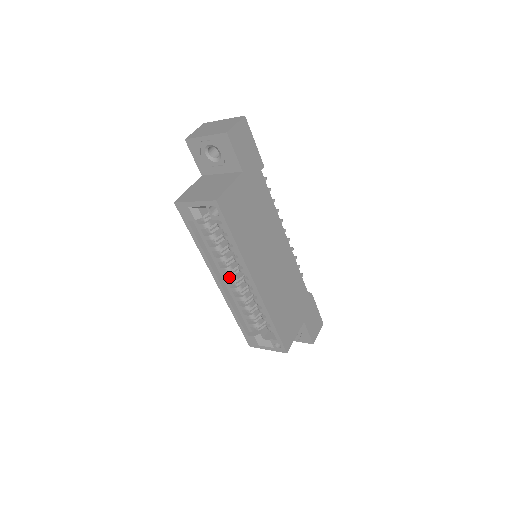
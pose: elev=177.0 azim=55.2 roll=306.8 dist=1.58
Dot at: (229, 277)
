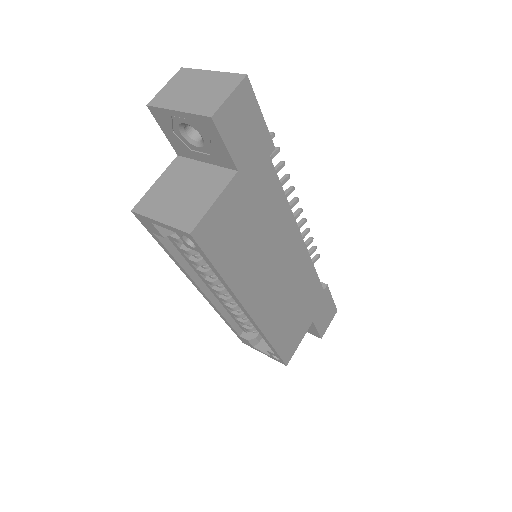
Dot at: (216, 289)
